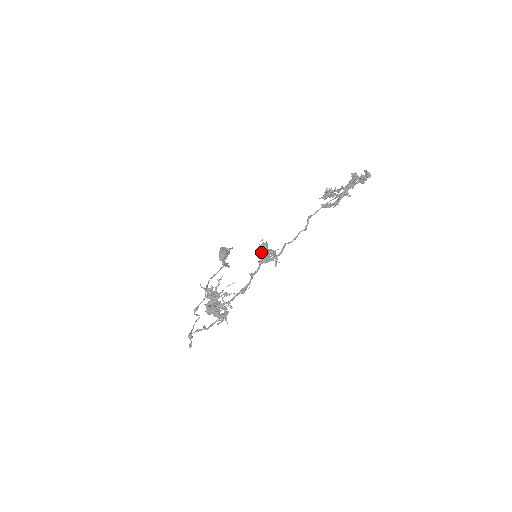
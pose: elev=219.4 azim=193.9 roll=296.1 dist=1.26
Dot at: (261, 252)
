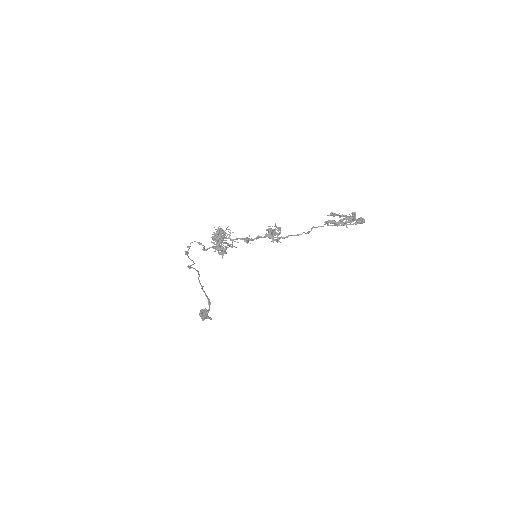
Dot at: (270, 229)
